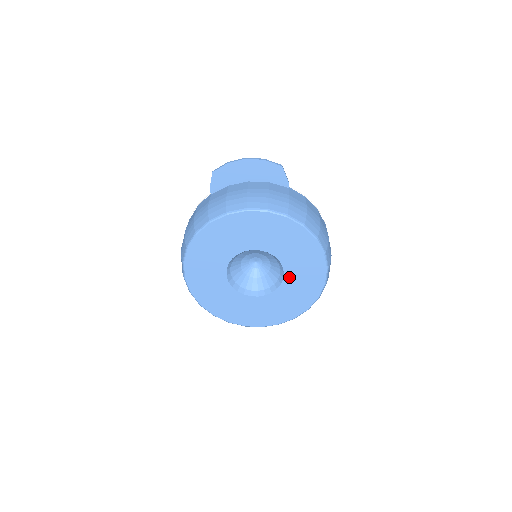
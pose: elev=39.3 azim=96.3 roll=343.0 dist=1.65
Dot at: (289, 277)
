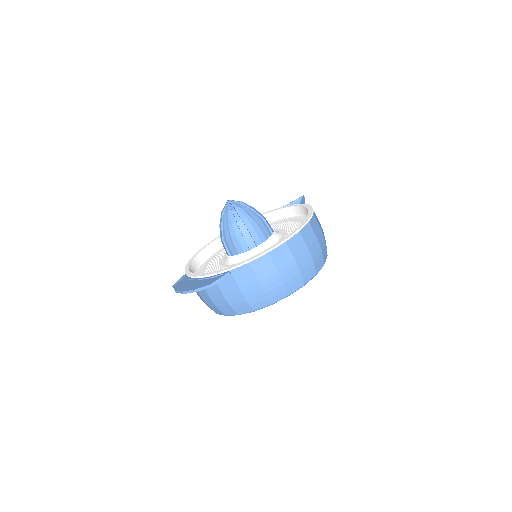
Dot at: occluded
